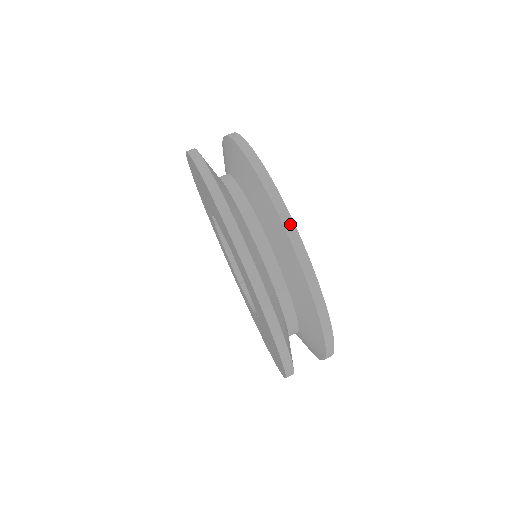
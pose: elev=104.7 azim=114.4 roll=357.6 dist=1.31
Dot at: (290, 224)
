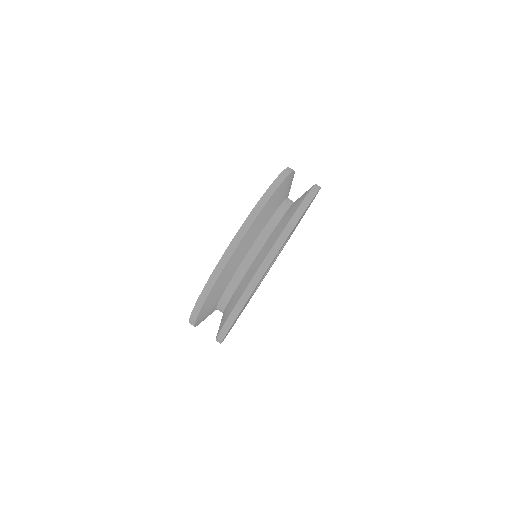
Dot at: (281, 242)
